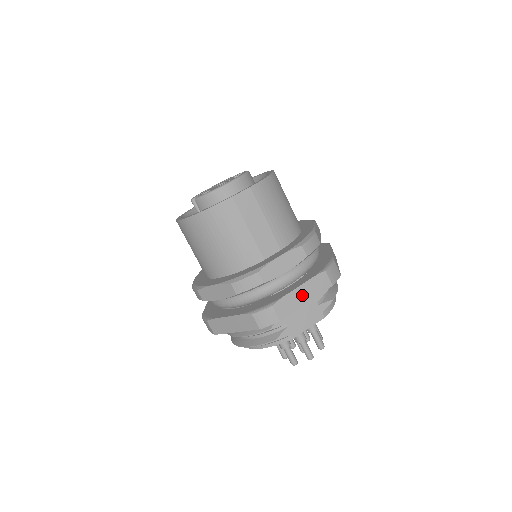
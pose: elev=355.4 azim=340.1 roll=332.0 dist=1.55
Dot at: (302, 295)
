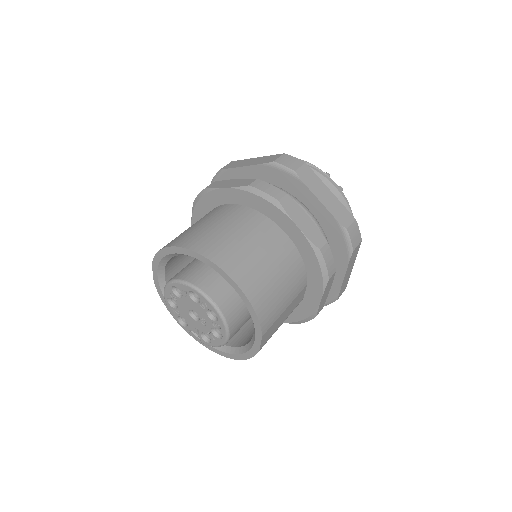
Dot at: (348, 273)
